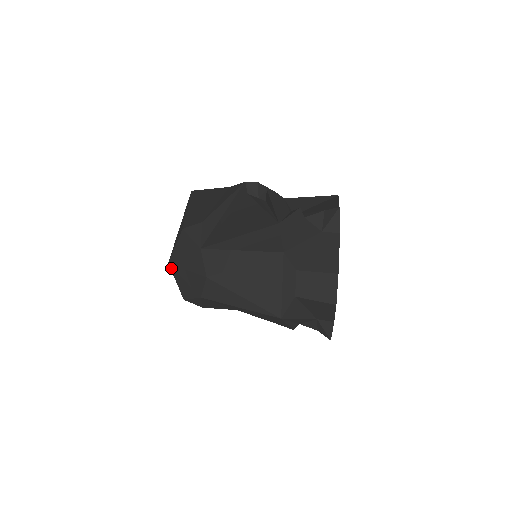
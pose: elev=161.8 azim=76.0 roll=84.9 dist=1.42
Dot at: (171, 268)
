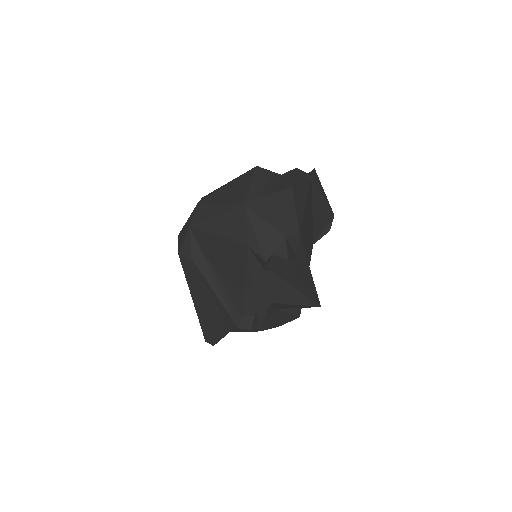
Dot at: (179, 236)
